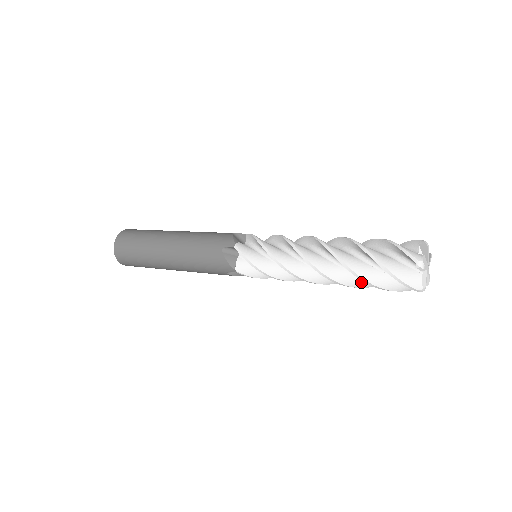
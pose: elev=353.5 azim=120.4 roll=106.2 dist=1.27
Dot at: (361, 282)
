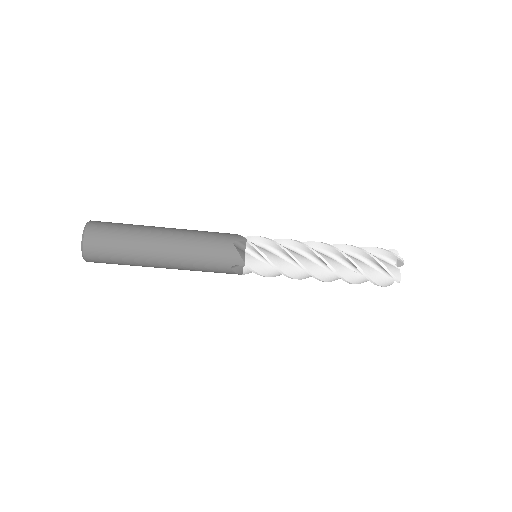
Dot at: (357, 261)
